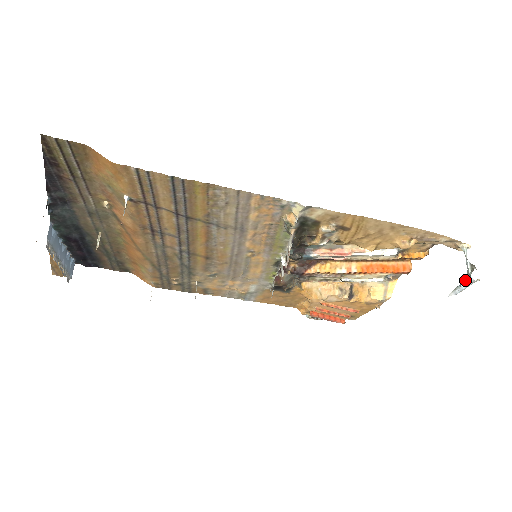
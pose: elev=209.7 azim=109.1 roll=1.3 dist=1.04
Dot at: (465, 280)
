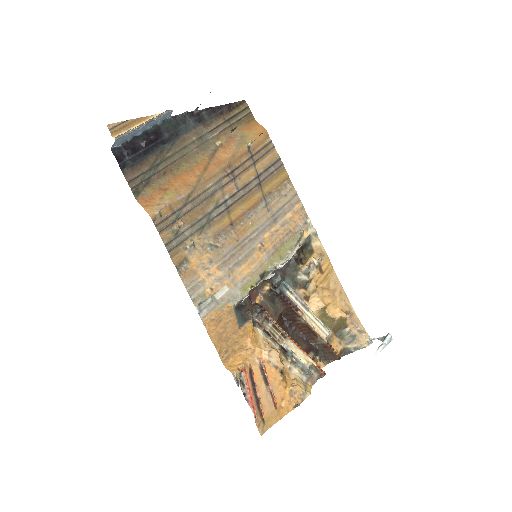
Dot at: (385, 338)
